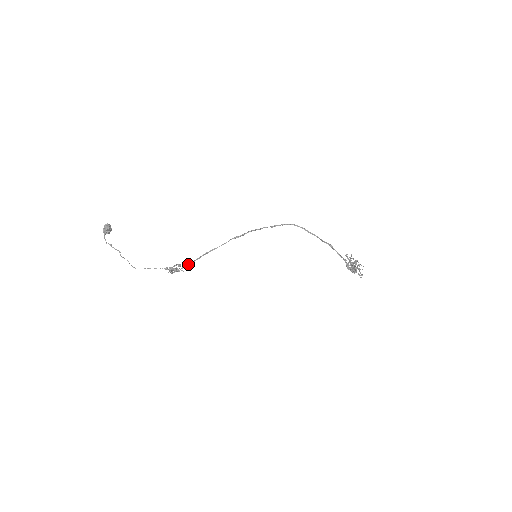
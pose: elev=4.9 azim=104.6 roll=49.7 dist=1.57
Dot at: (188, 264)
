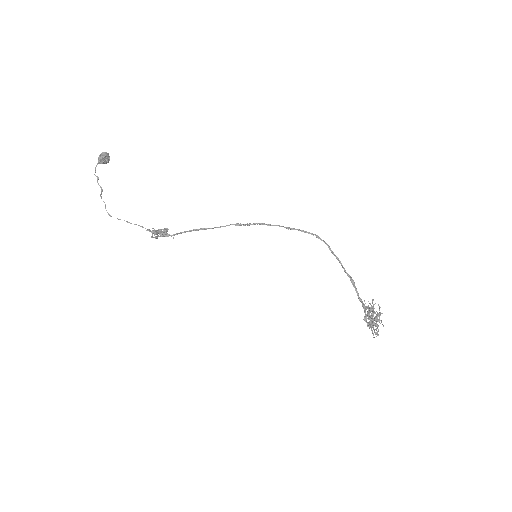
Dot at: (167, 235)
